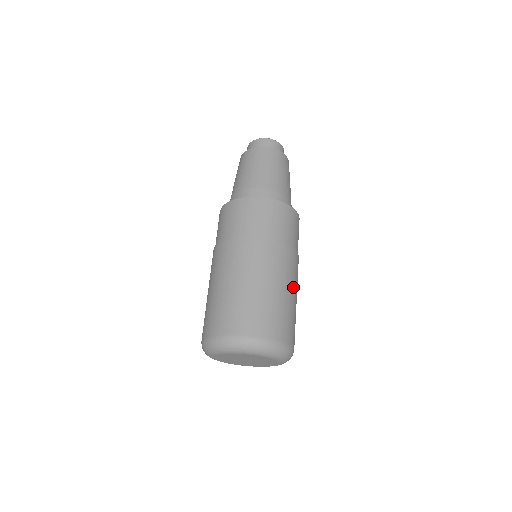
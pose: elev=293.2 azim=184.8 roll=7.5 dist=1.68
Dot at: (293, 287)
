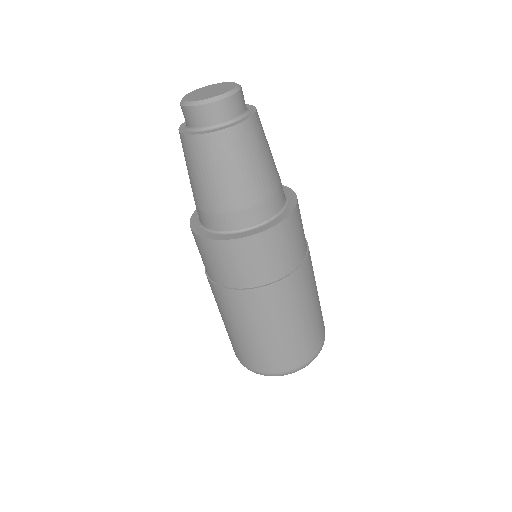
Dot at: (308, 303)
